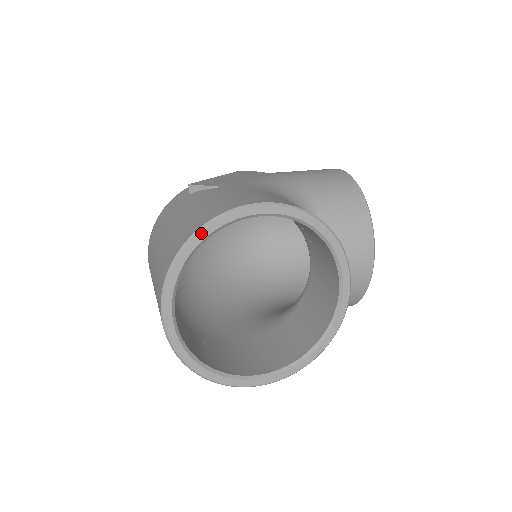
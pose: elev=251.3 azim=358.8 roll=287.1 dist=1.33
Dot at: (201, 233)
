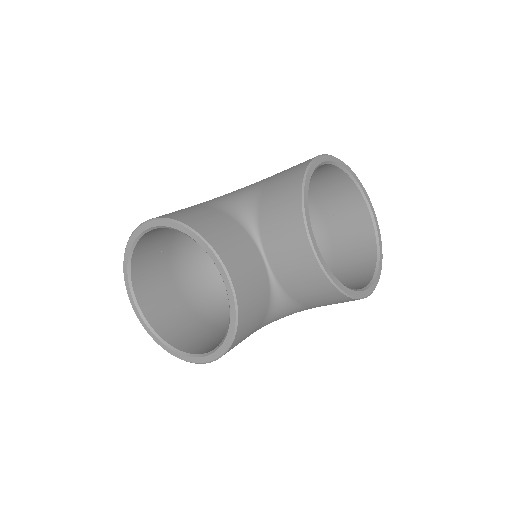
Dot at: (127, 249)
